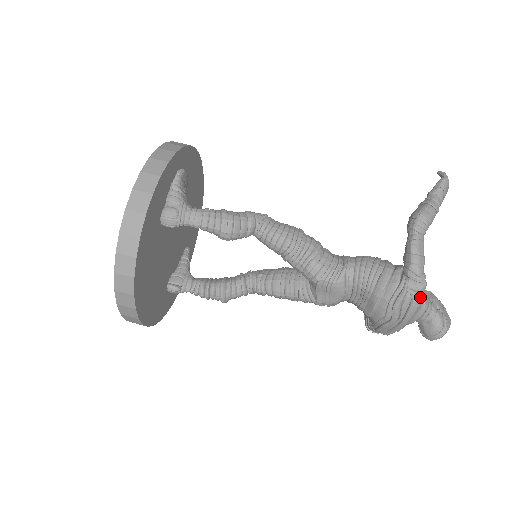
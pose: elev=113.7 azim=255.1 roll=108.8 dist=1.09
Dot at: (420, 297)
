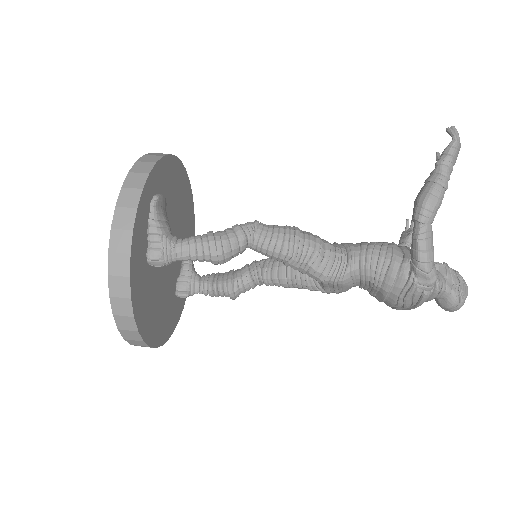
Dot at: (431, 289)
